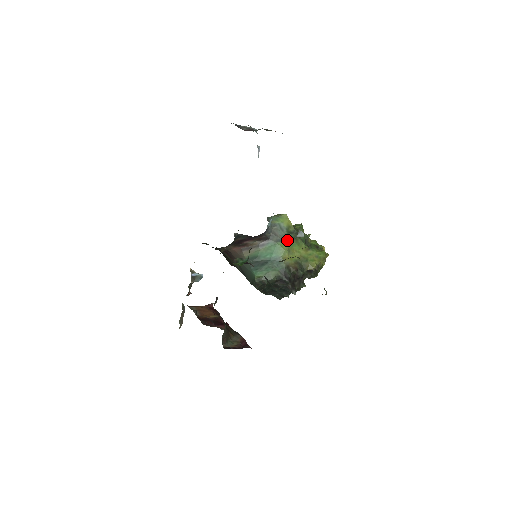
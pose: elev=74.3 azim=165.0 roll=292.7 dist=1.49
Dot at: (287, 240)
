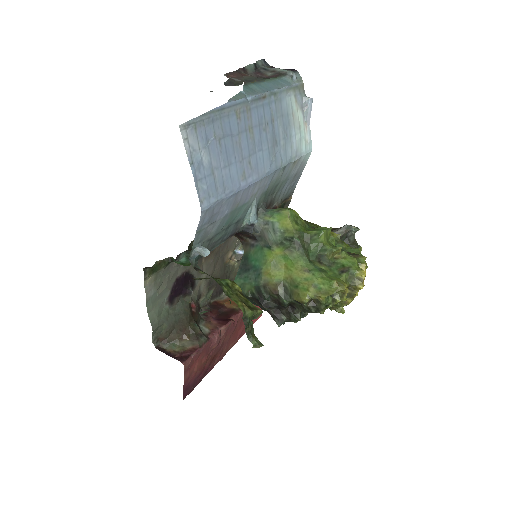
Dot at: (277, 248)
